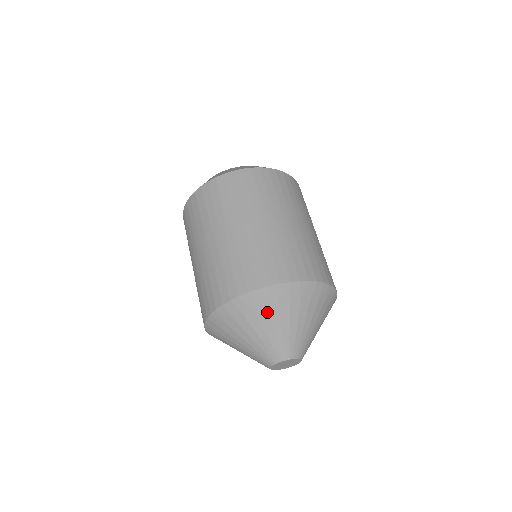
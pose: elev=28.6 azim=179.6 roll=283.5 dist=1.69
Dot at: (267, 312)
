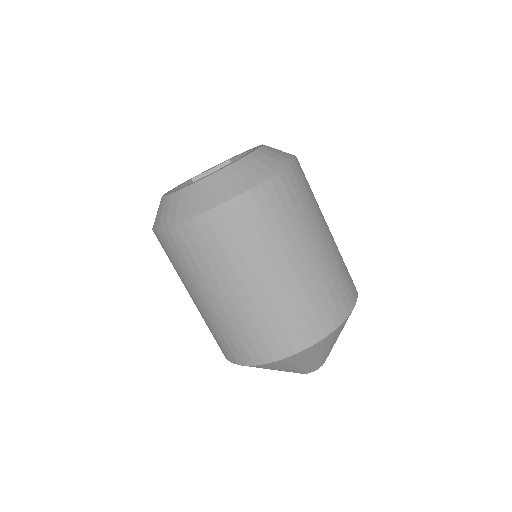
Dot at: occluded
